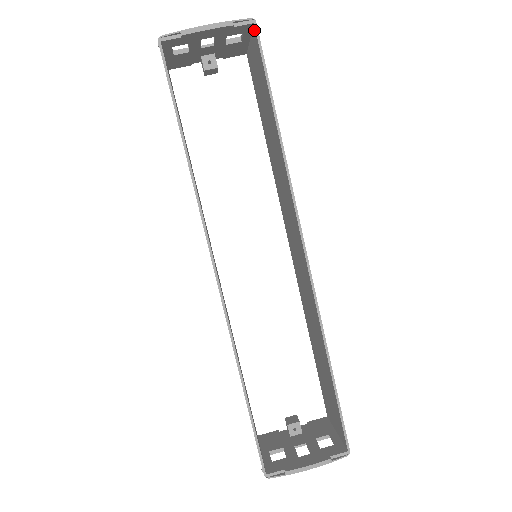
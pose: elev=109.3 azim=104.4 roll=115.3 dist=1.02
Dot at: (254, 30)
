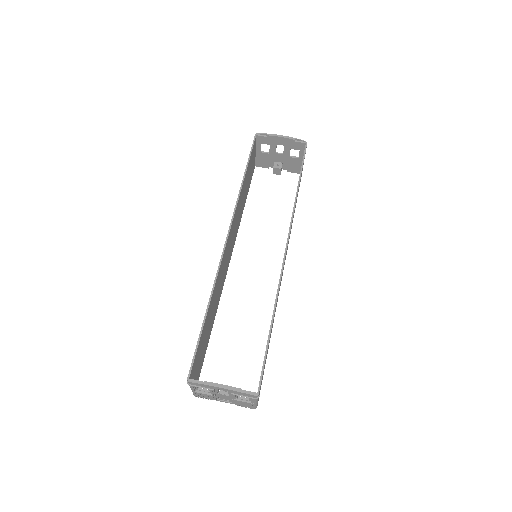
Dot at: (305, 147)
